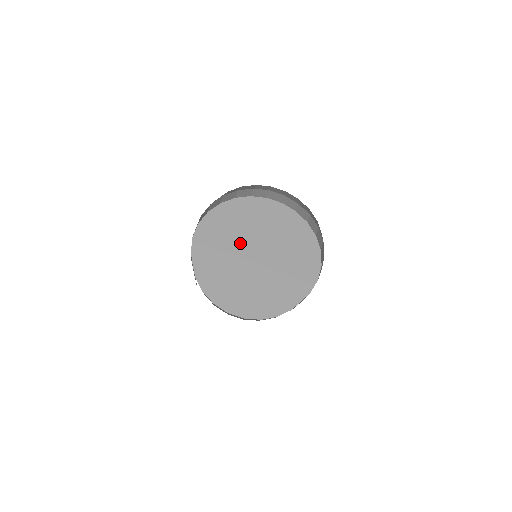
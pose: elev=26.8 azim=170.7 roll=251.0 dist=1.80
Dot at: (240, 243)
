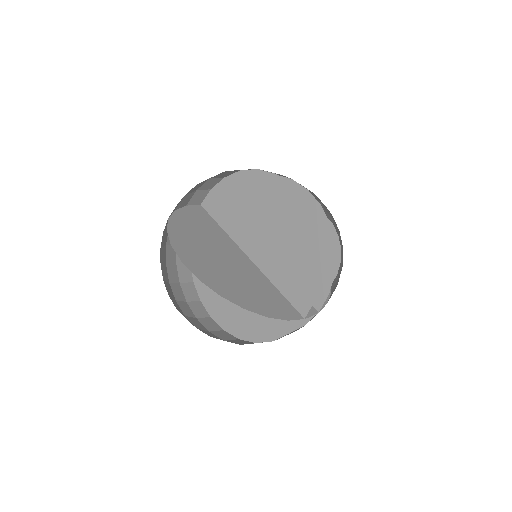
Dot at: (241, 233)
